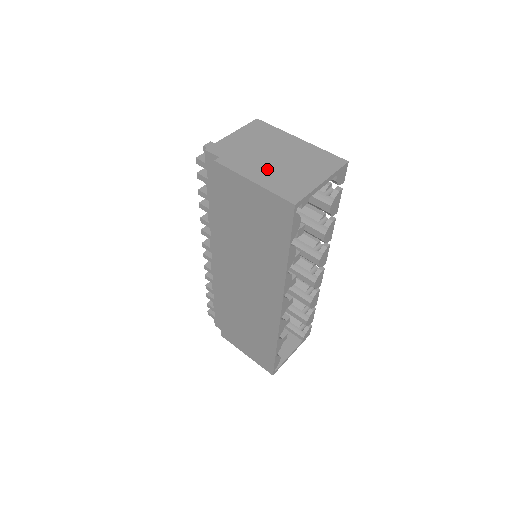
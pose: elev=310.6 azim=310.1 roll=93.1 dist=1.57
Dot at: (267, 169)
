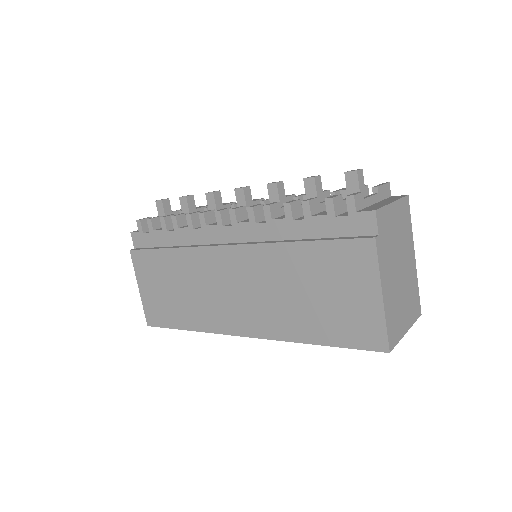
Dot at: (393, 285)
